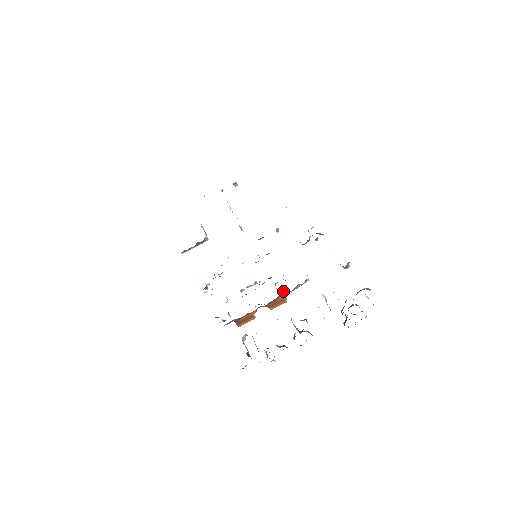
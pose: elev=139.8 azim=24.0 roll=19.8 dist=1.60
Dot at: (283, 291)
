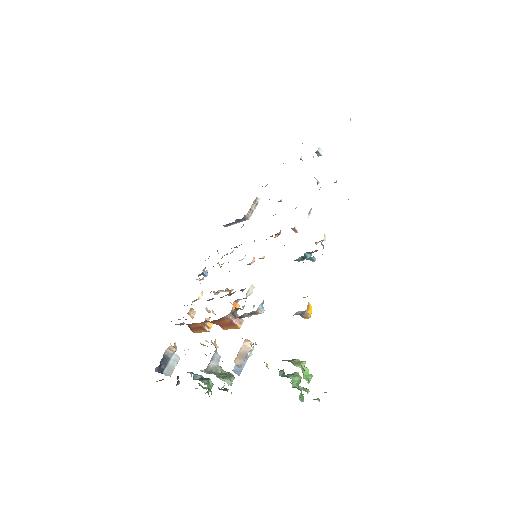
Dot at: (235, 313)
